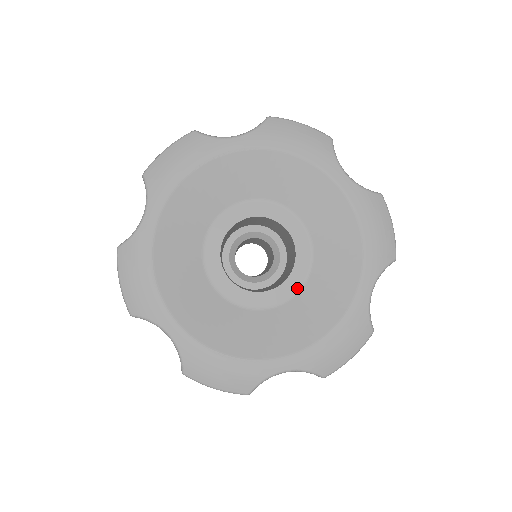
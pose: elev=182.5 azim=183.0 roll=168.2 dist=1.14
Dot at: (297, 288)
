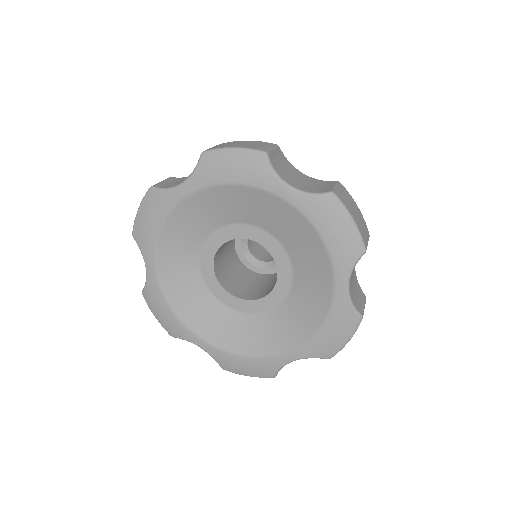
Dot at: (287, 290)
